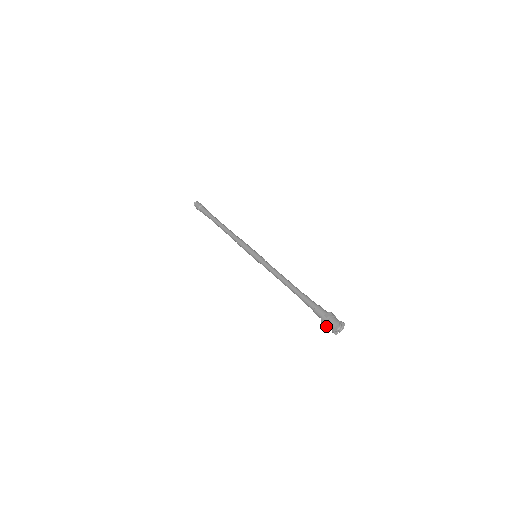
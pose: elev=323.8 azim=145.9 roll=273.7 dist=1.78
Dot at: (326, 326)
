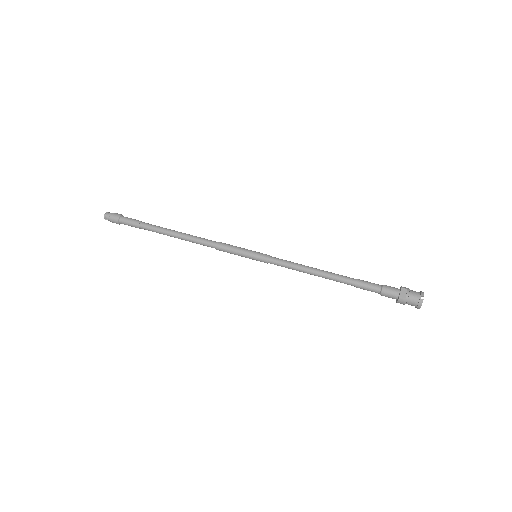
Dot at: (404, 304)
